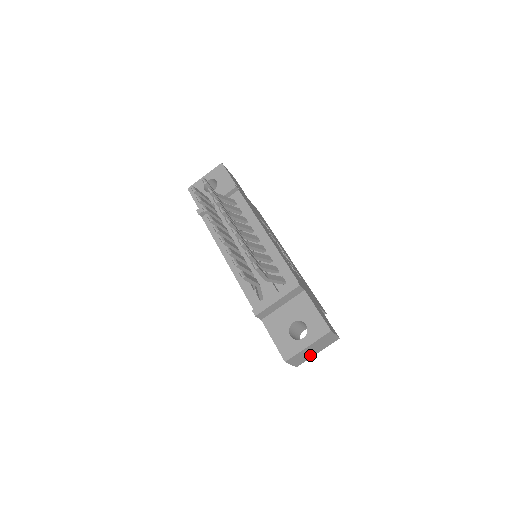
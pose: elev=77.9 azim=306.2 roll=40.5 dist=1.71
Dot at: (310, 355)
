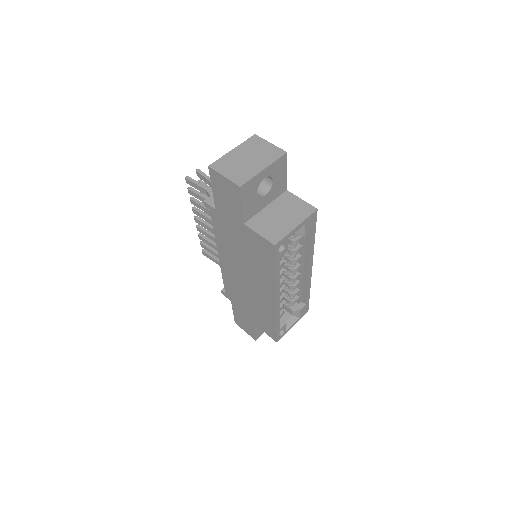
Dot at: (251, 170)
